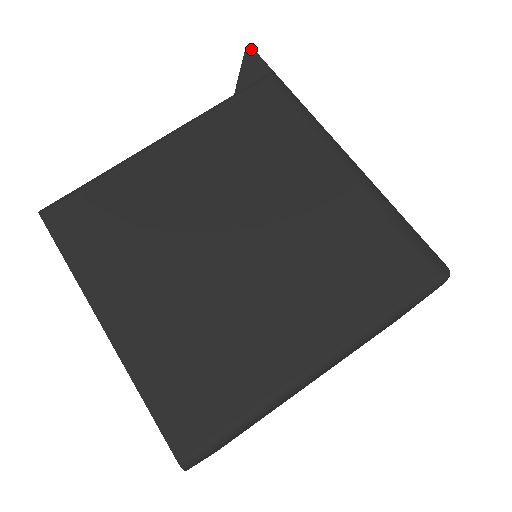
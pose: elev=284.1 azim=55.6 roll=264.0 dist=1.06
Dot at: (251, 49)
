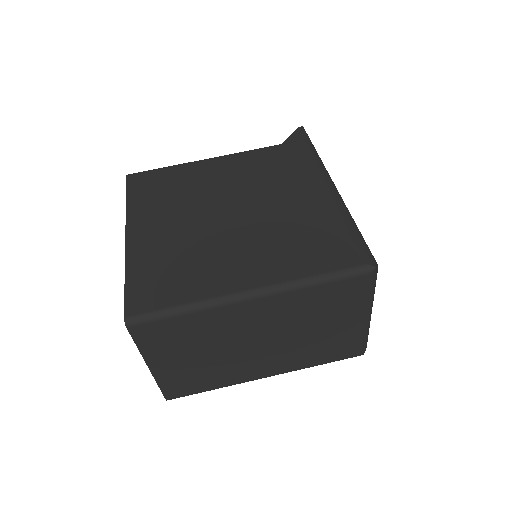
Dot at: (302, 128)
